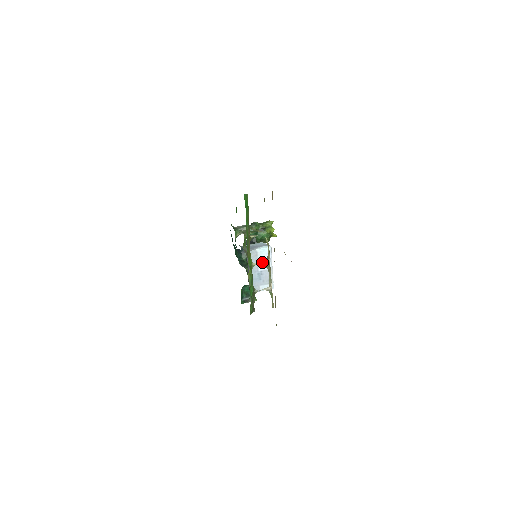
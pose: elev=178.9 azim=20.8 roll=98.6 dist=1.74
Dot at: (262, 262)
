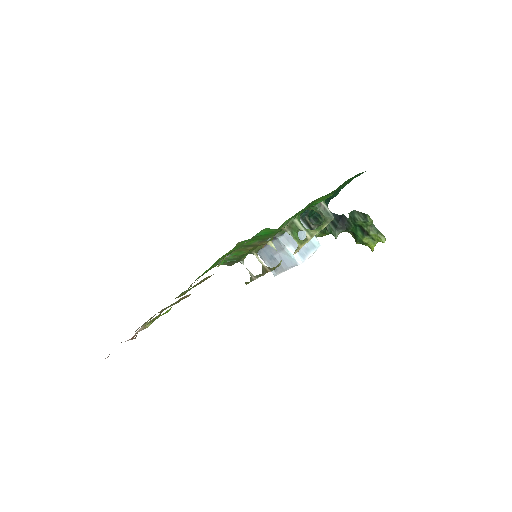
Dot at: occluded
